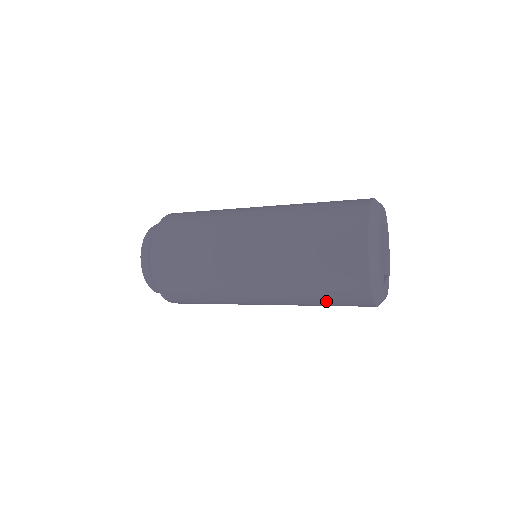
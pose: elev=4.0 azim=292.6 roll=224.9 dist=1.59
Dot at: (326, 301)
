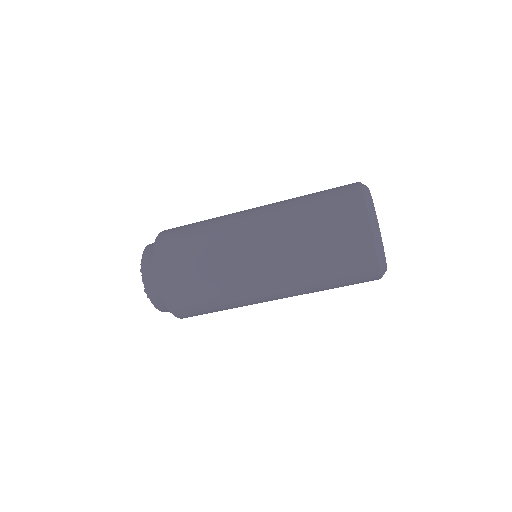
Dot at: (337, 284)
